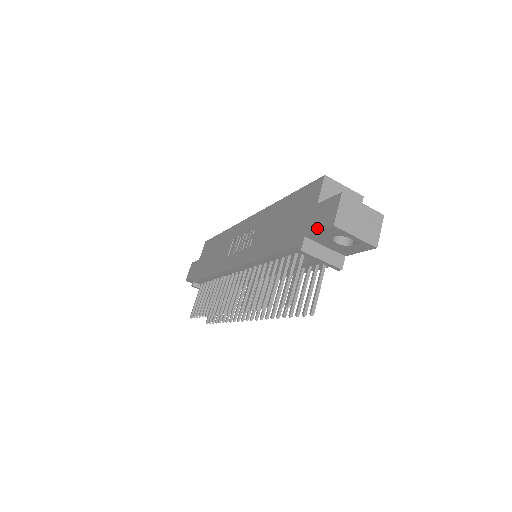
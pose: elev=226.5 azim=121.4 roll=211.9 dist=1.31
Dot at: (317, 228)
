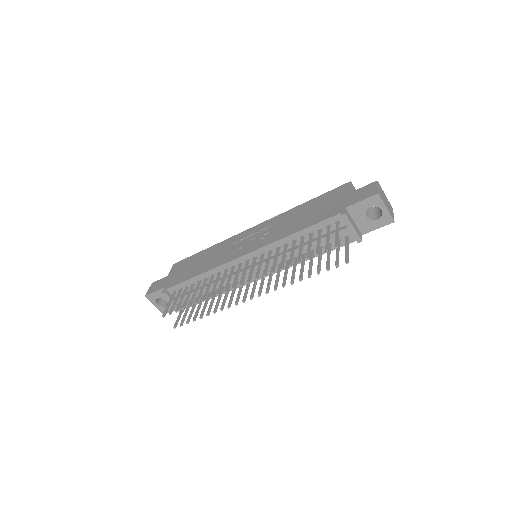
Dot at: (359, 200)
